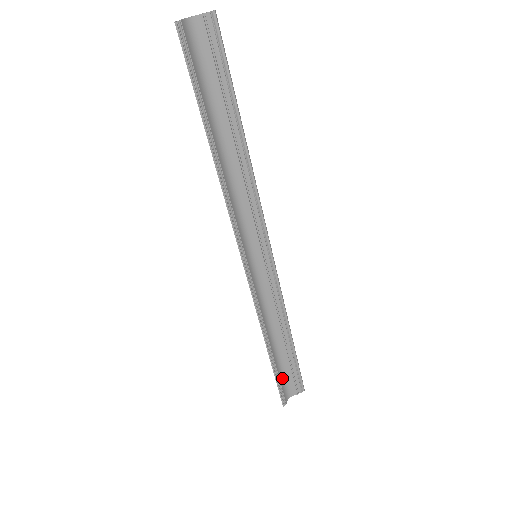
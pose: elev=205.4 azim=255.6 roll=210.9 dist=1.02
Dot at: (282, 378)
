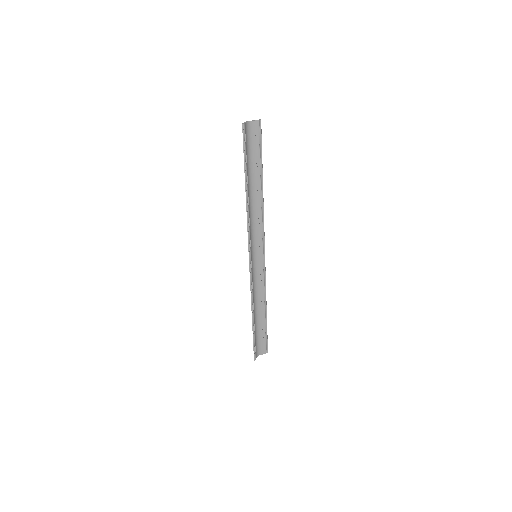
Dot at: (256, 341)
